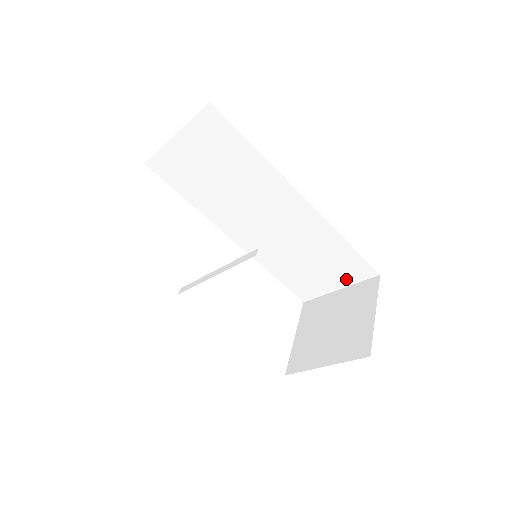
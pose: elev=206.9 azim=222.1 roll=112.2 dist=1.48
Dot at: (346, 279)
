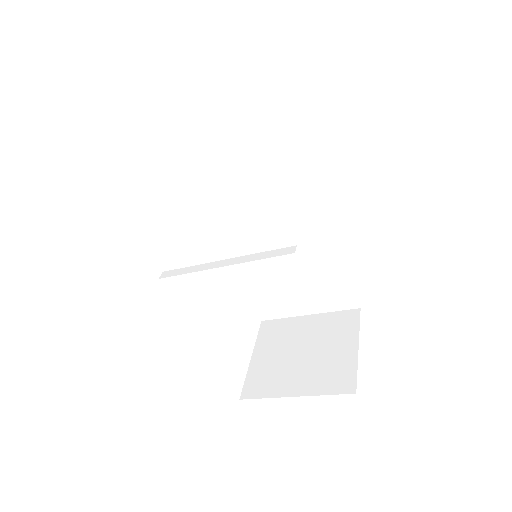
Dot at: (322, 305)
